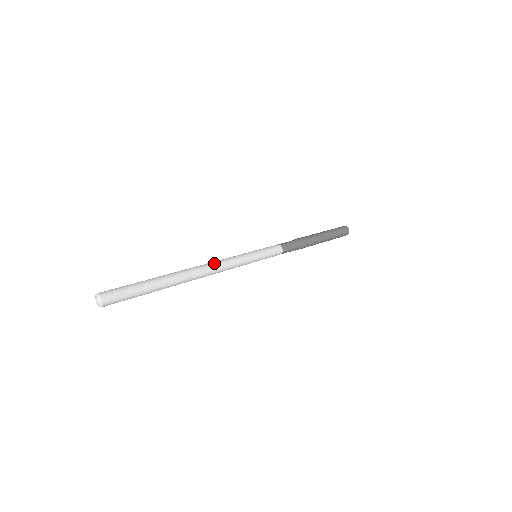
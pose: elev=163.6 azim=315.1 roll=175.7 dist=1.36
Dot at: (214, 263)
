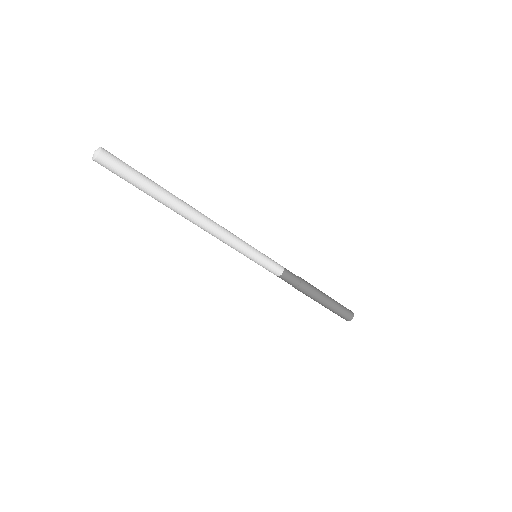
Dot at: (214, 222)
